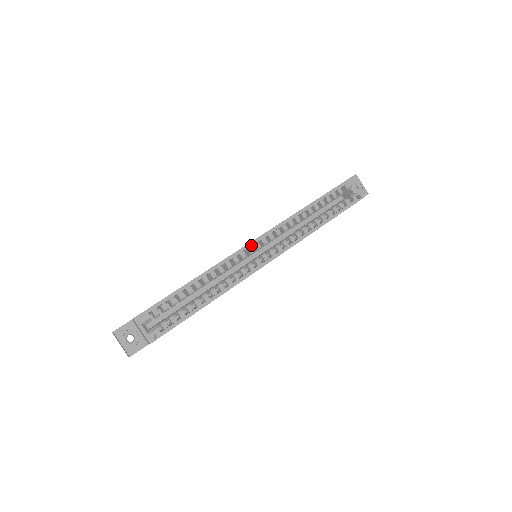
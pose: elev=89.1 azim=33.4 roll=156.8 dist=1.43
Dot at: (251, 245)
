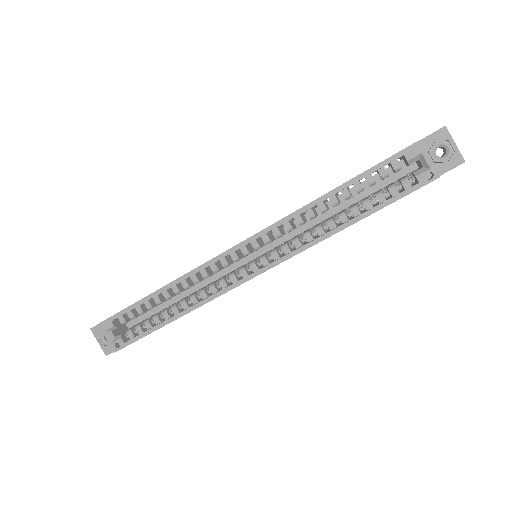
Dot at: (233, 251)
